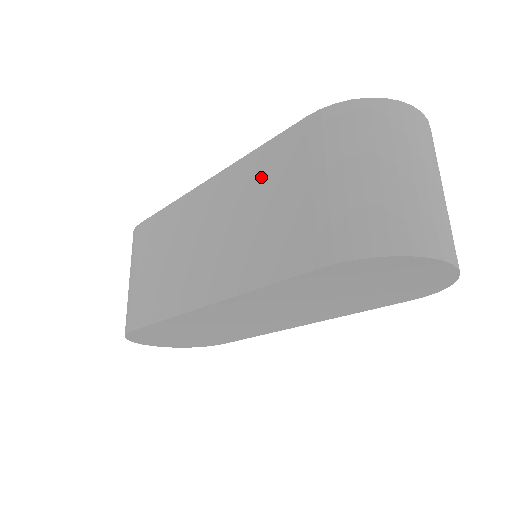
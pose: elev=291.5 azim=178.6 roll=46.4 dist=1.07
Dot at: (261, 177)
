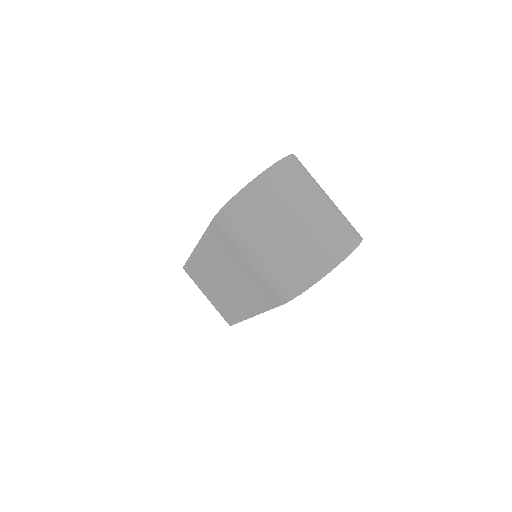
Dot at: (220, 251)
